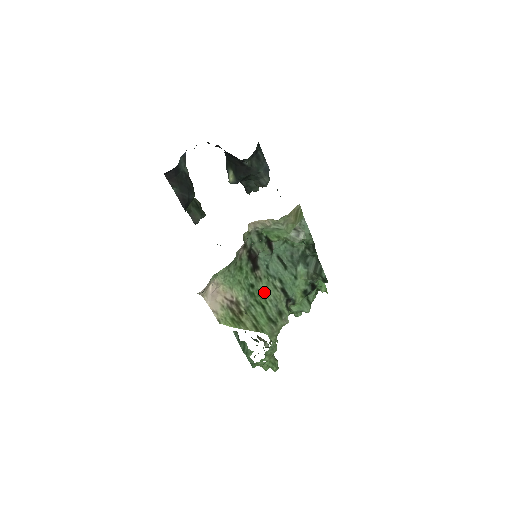
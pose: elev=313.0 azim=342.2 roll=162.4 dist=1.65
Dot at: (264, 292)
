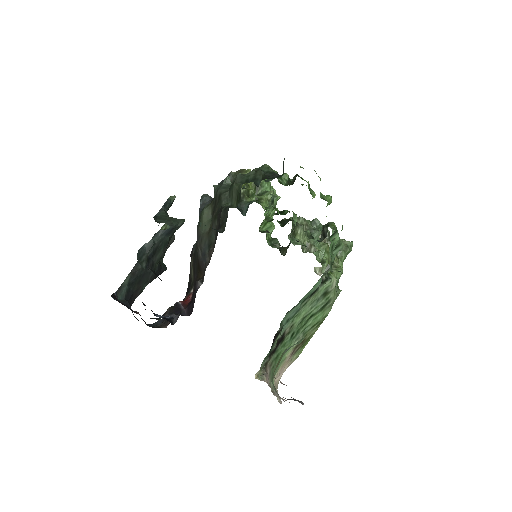
Dot at: (302, 317)
